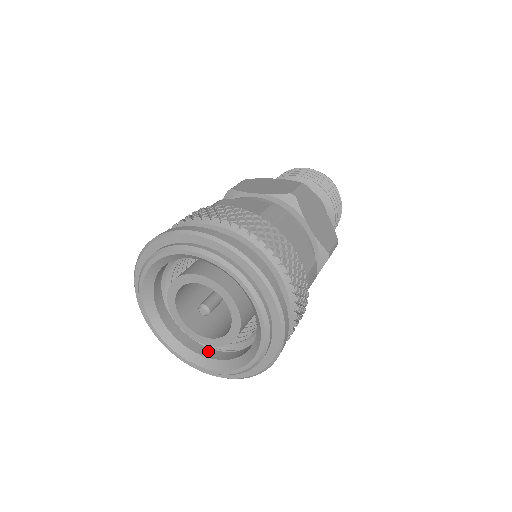
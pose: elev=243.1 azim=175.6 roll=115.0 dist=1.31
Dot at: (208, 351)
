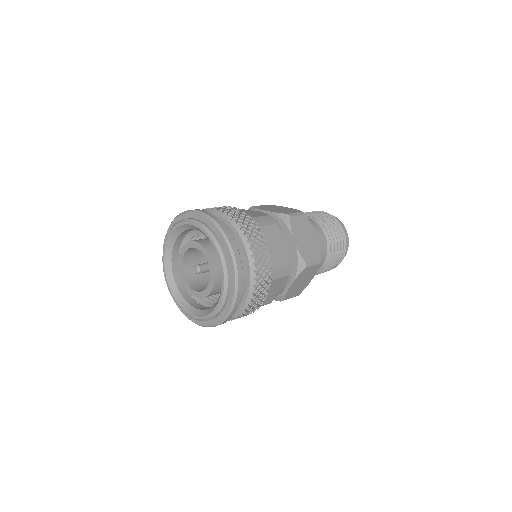
Dot at: (178, 274)
